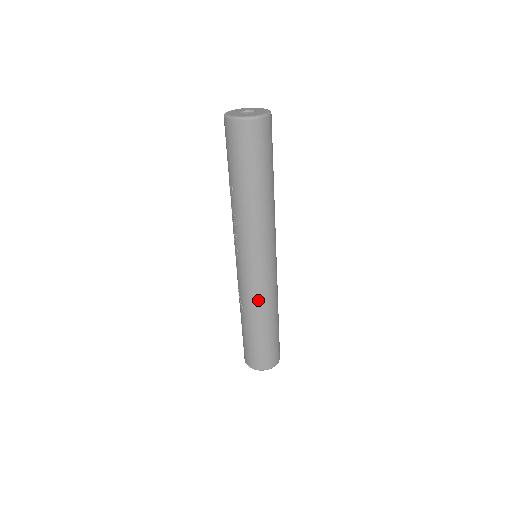
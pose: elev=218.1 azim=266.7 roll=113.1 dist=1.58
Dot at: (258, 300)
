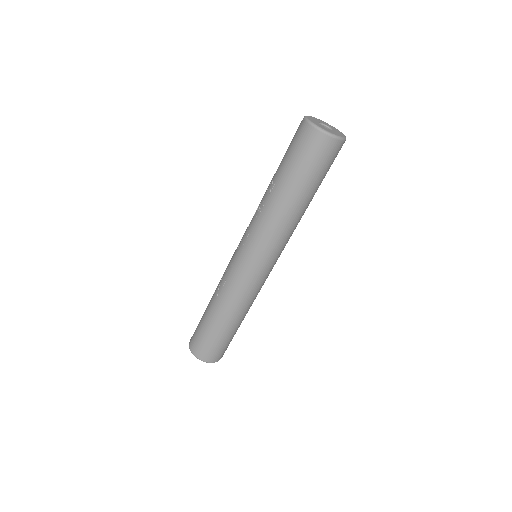
Dot at: (237, 296)
